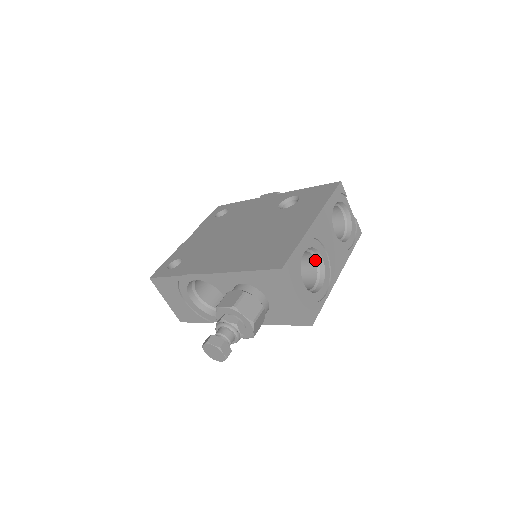
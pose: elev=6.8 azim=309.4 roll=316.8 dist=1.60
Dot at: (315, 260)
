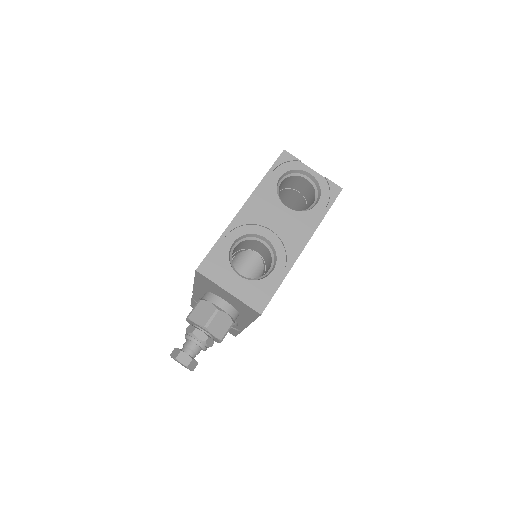
Dot at: (264, 244)
